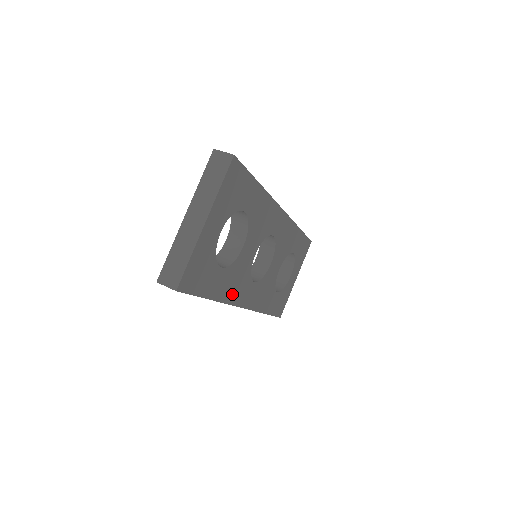
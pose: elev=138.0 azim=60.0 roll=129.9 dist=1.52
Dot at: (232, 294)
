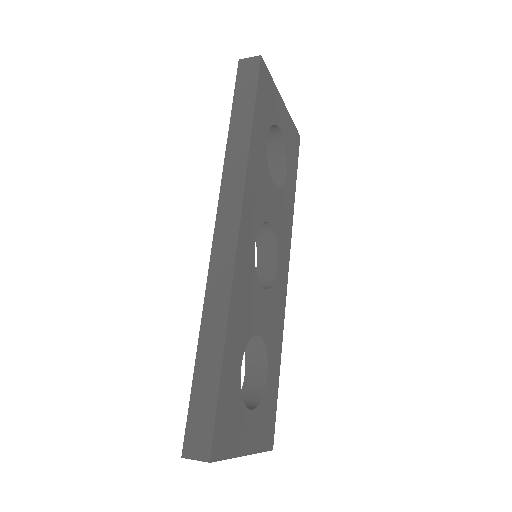
Dot at: (251, 181)
